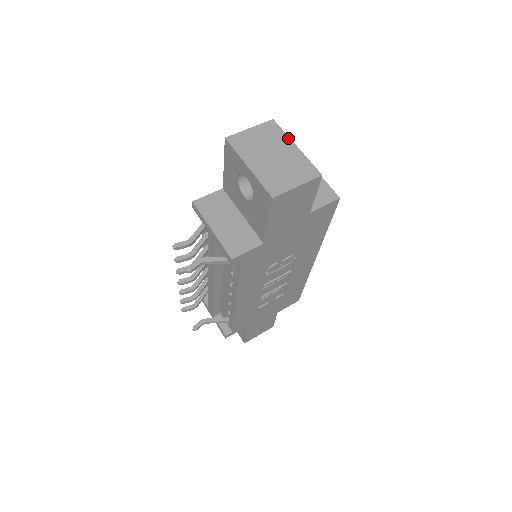
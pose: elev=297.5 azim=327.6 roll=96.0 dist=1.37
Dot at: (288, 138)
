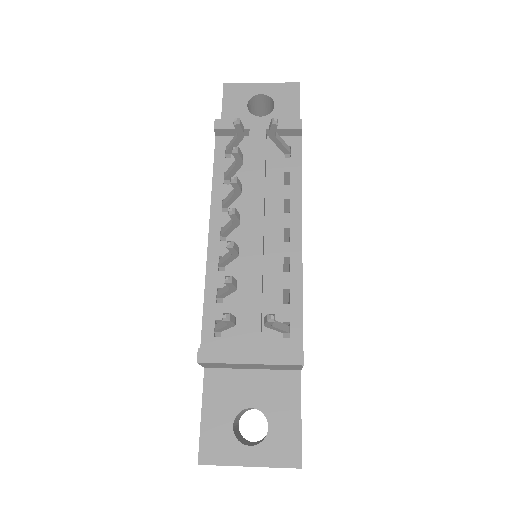
Dot at: occluded
